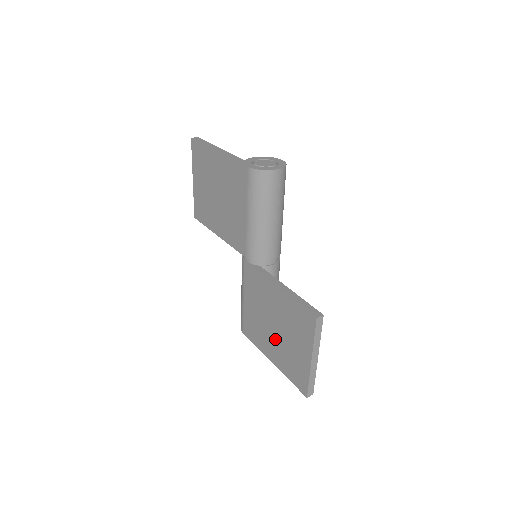
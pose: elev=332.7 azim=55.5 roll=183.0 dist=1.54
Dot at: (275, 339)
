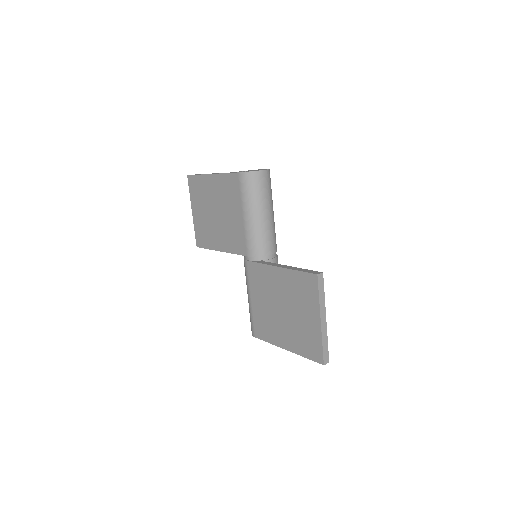
Dot at: (285, 322)
